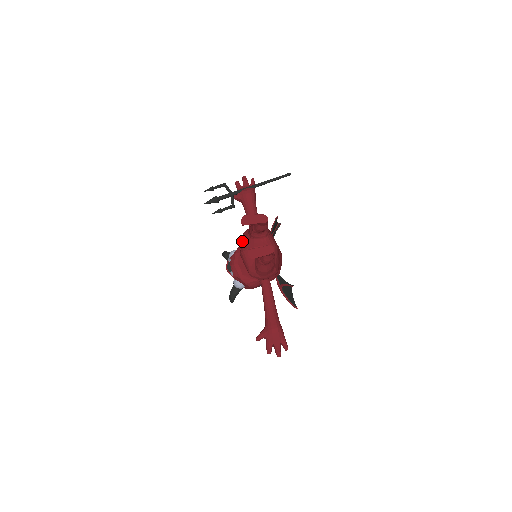
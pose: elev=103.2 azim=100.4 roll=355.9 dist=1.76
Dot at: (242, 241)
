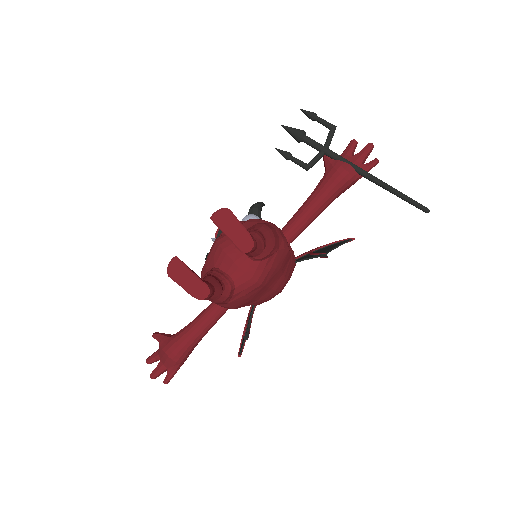
Dot at: occluded
